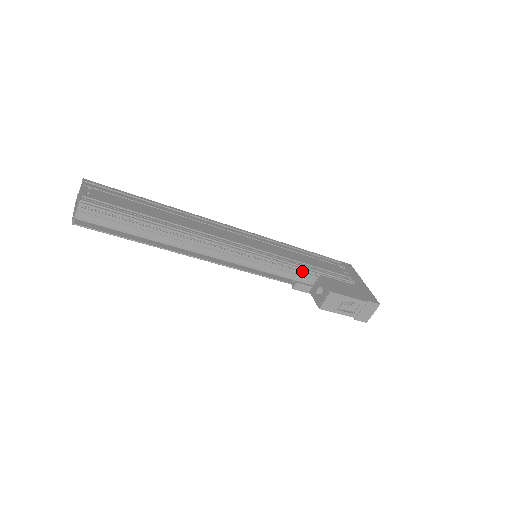
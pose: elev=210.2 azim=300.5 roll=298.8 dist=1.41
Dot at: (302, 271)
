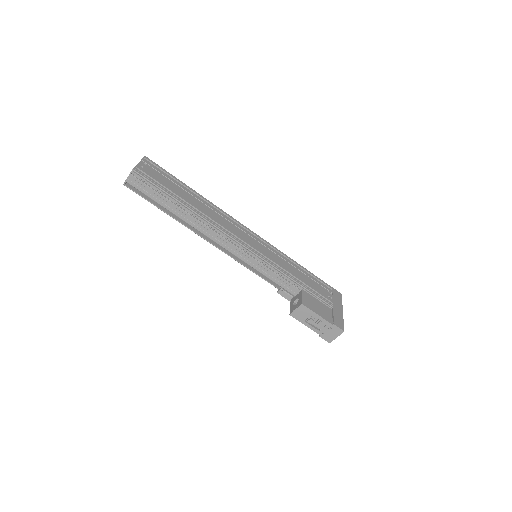
Dot at: (289, 281)
